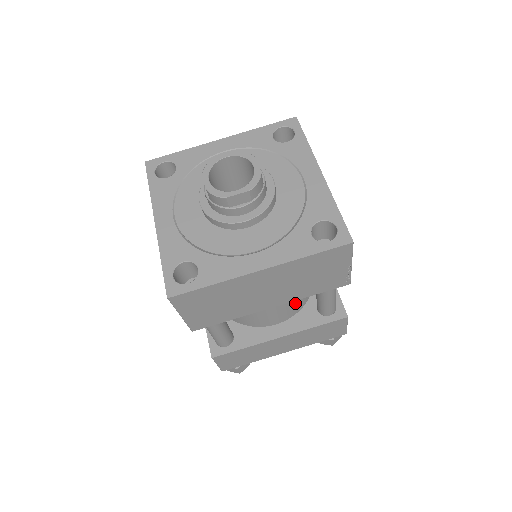
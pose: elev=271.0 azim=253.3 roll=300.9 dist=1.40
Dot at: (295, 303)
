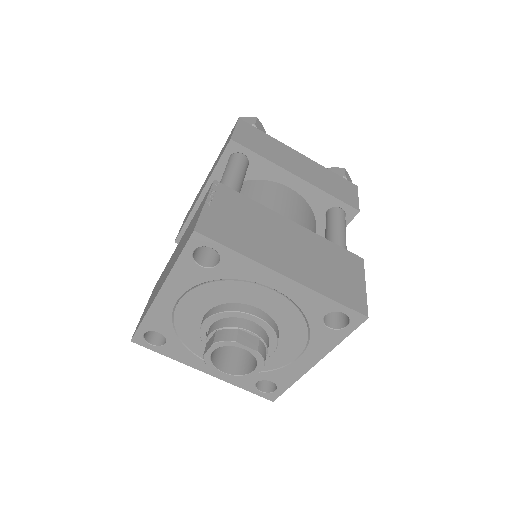
Dot at: occluded
